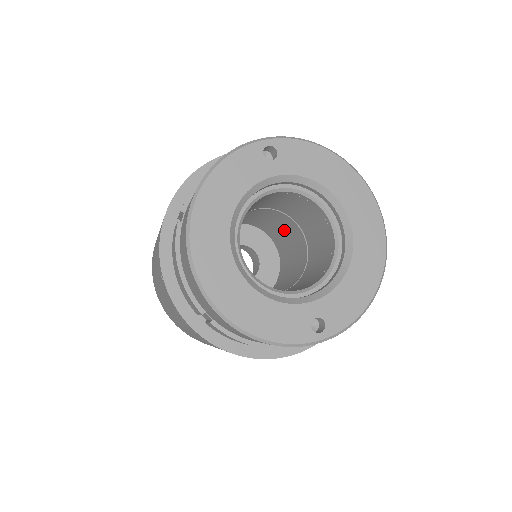
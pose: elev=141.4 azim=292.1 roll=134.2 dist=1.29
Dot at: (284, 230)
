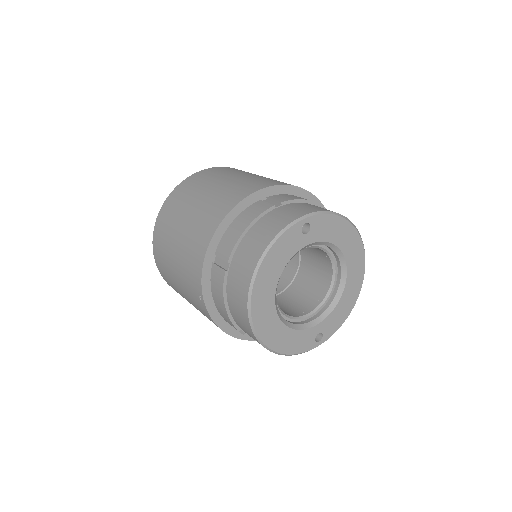
Dot at: occluded
